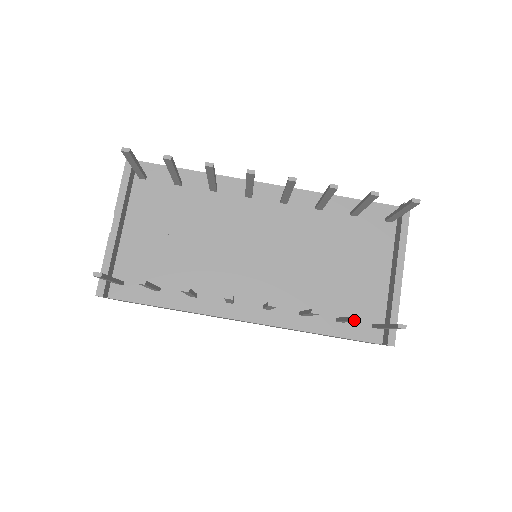
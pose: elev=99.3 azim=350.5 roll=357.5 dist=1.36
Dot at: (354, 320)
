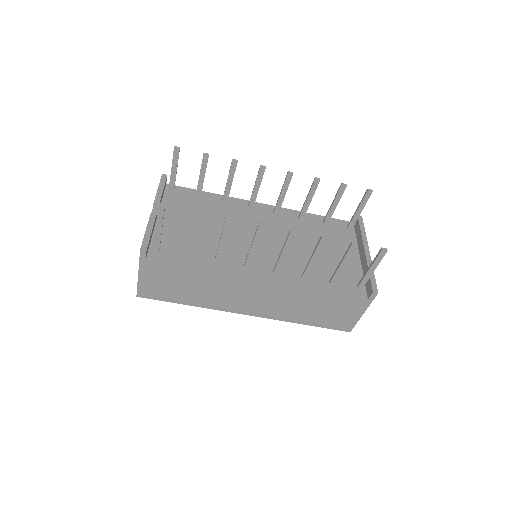
Dot at: (352, 243)
